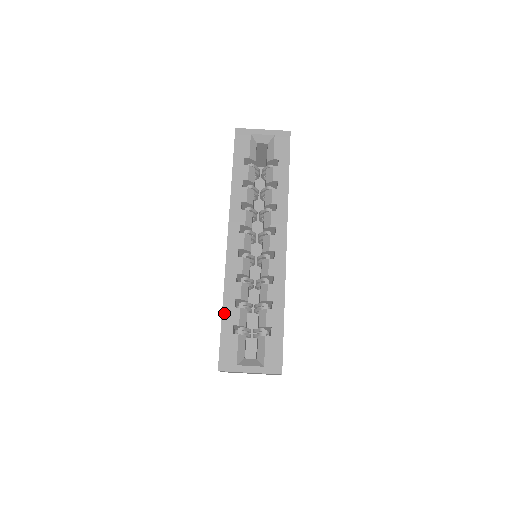
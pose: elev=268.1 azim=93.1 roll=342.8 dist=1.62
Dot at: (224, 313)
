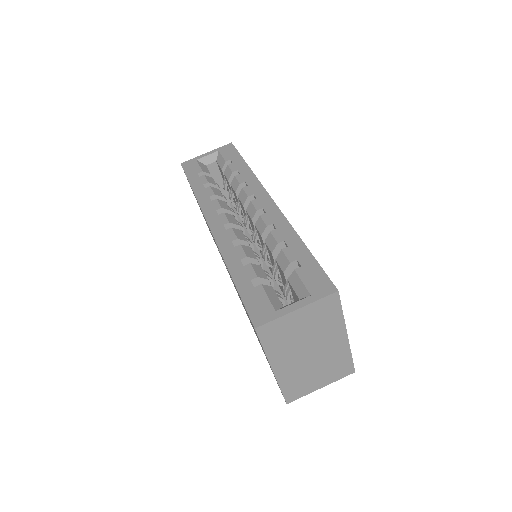
Dot at: (234, 276)
